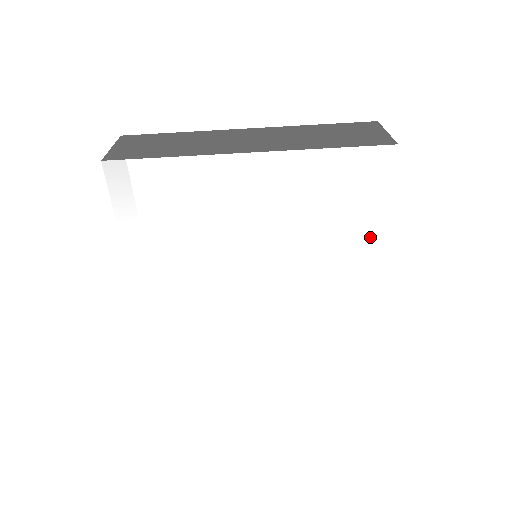
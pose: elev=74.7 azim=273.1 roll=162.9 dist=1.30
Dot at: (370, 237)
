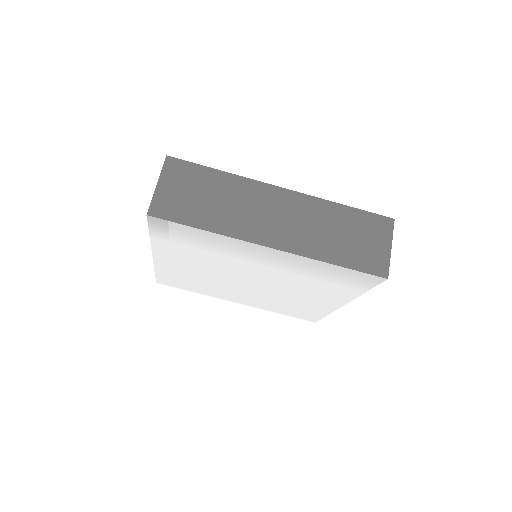
Dot at: (343, 295)
